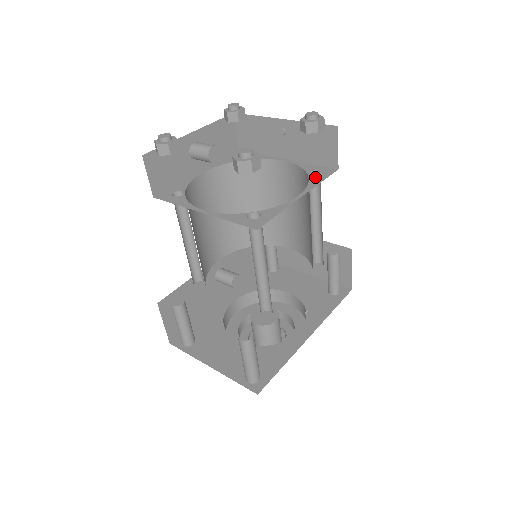
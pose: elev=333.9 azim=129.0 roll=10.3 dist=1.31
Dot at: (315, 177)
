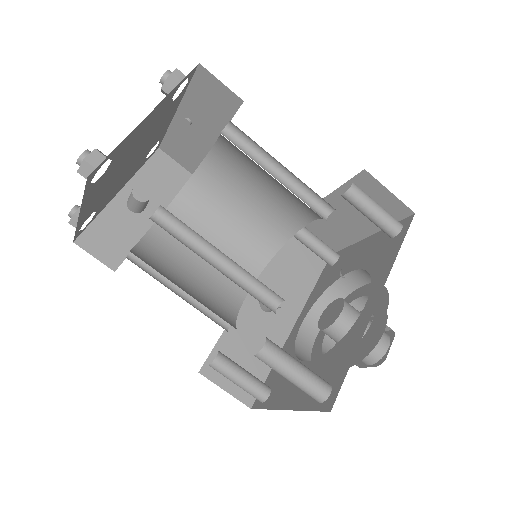
Dot at: occluded
